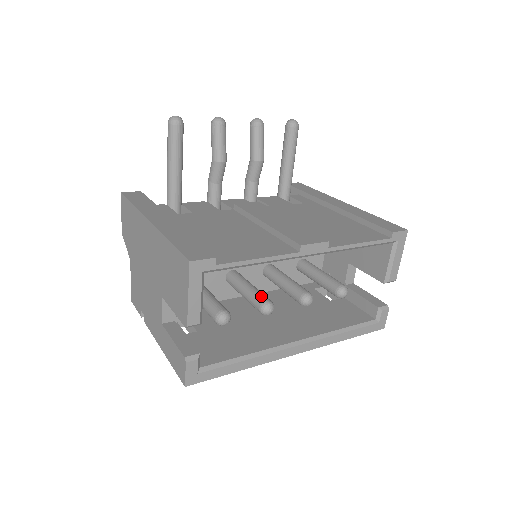
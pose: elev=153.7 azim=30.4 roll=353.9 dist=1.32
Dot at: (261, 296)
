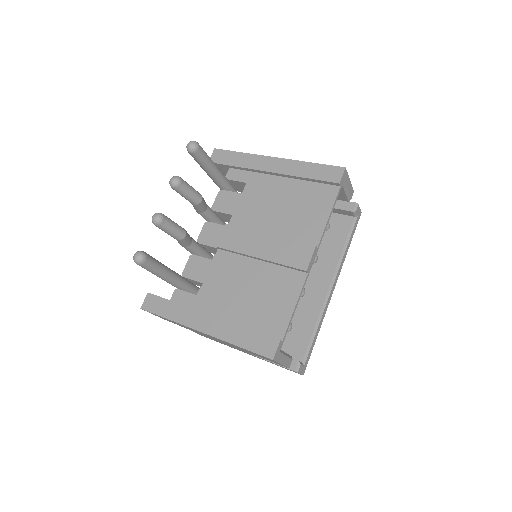
Dot at: occluded
